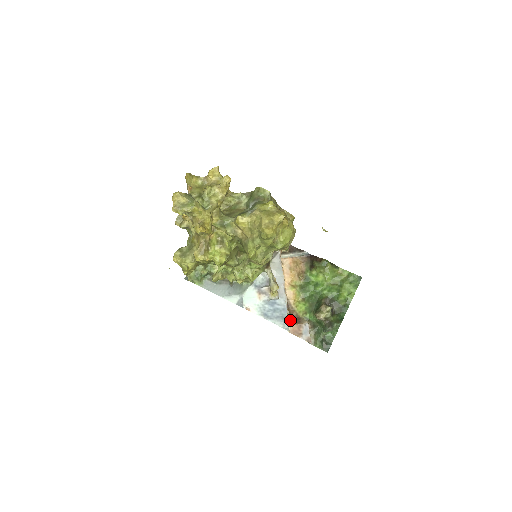
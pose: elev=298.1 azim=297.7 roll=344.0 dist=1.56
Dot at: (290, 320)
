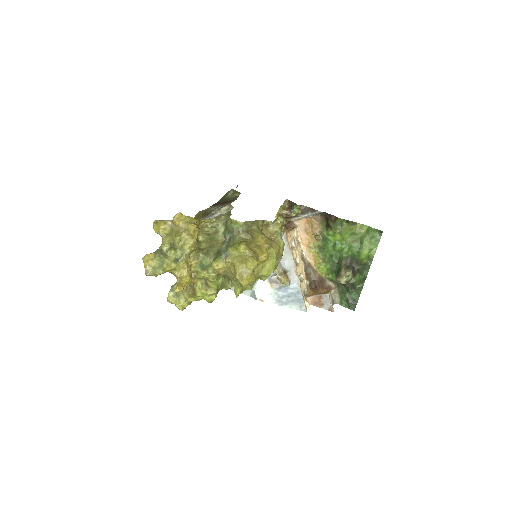
Dot at: (313, 282)
